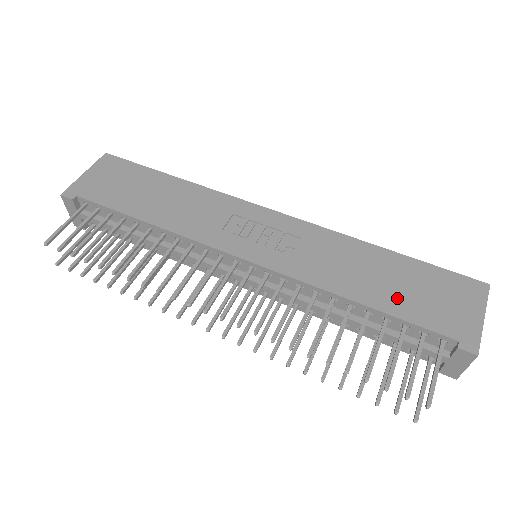
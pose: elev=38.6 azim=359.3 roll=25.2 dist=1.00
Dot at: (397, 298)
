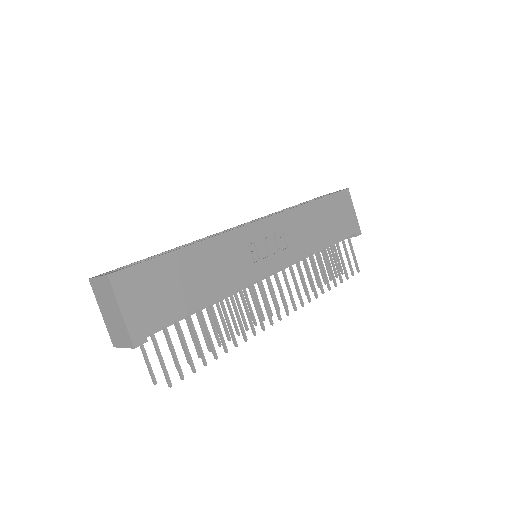
Dot at: (332, 230)
